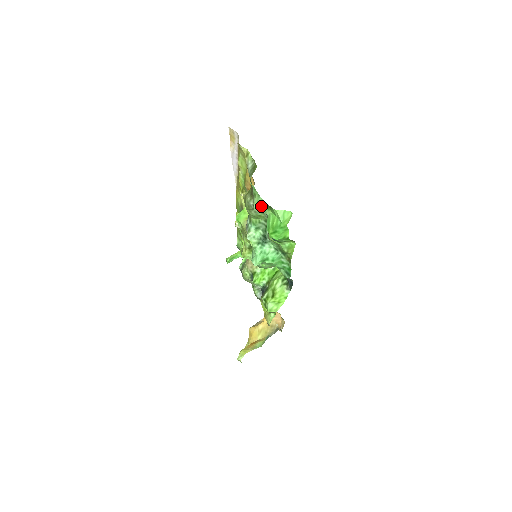
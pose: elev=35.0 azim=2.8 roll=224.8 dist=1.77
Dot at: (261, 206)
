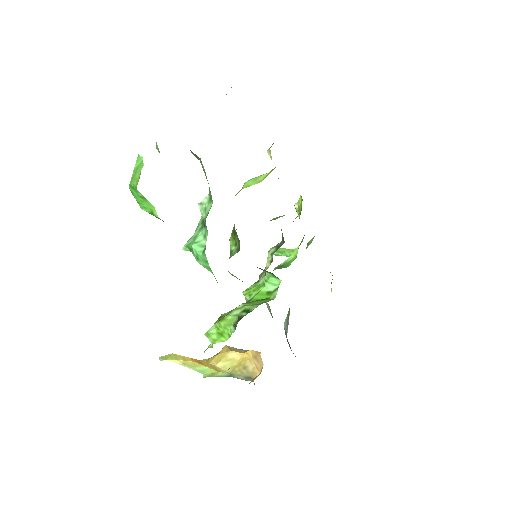
Dot at: (156, 143)
